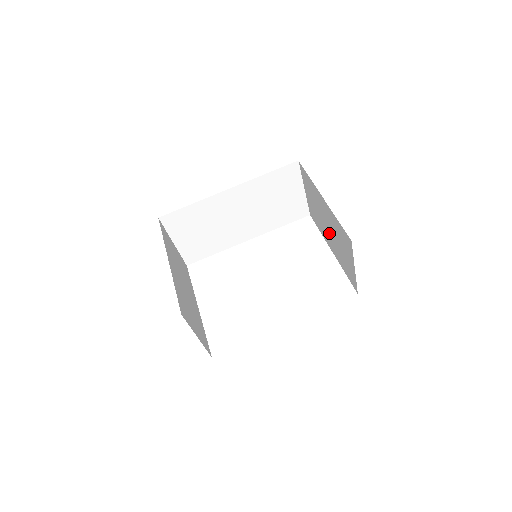
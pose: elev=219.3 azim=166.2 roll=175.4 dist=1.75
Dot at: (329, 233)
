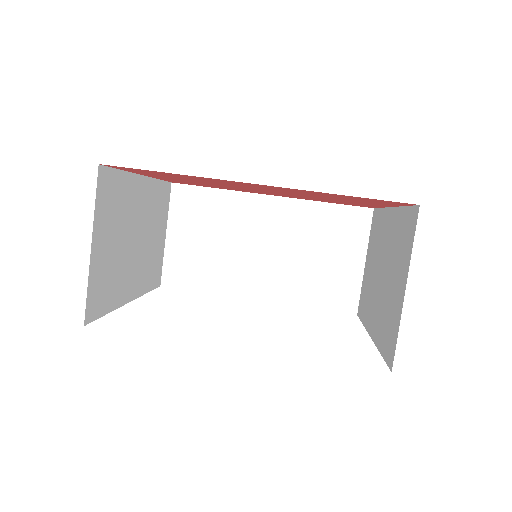
Dot at: (379, 288)
